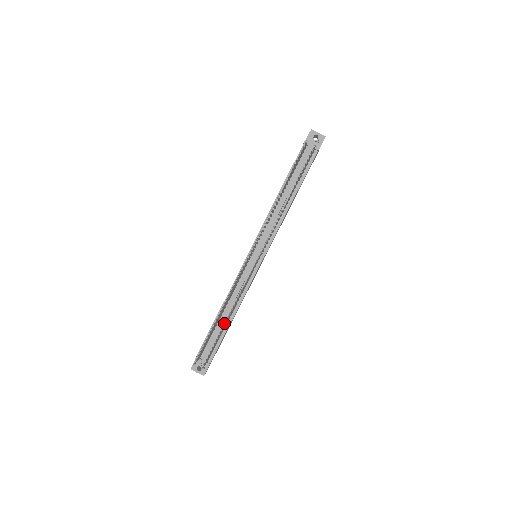
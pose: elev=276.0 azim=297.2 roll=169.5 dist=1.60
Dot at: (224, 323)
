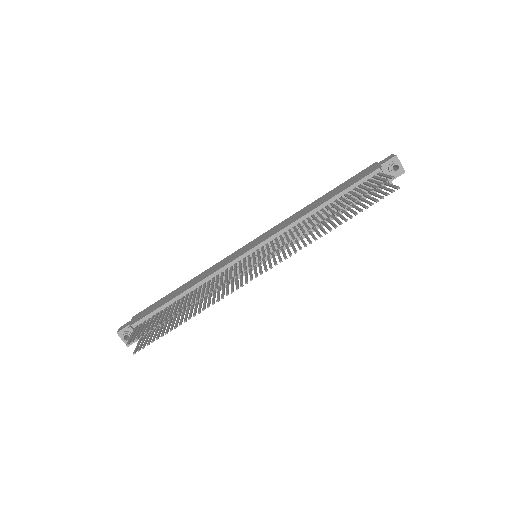
Dot at: (186, 318)
